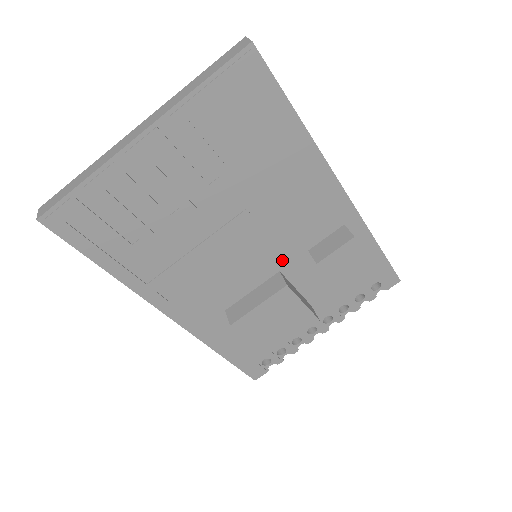
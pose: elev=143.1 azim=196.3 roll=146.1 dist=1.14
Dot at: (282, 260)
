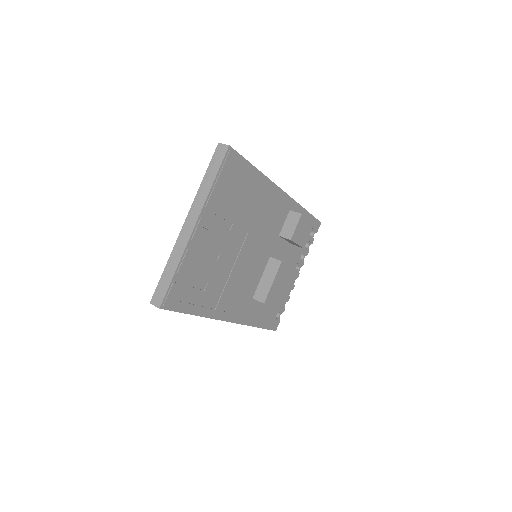
Dot at: (269, 250)
